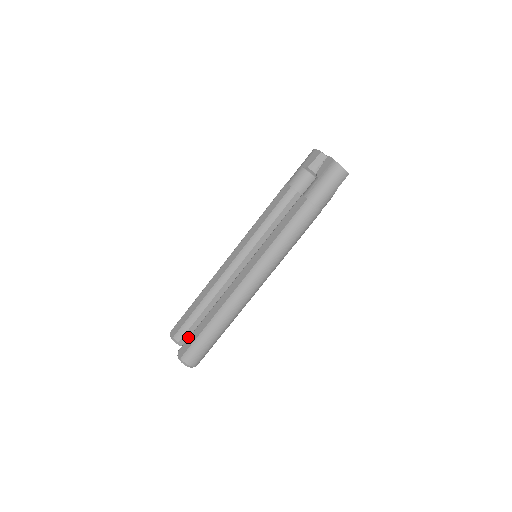
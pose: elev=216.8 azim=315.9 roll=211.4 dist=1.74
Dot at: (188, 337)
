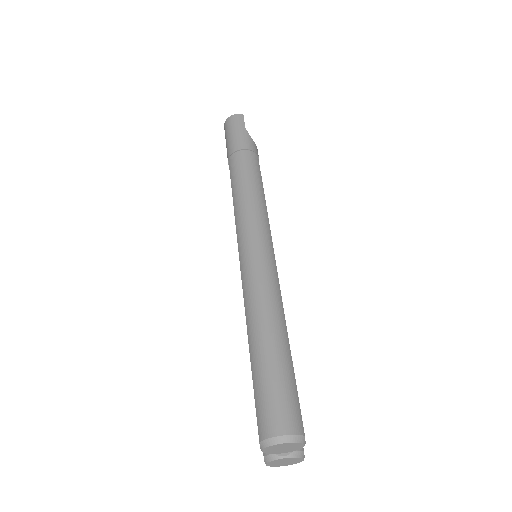
Dot at: occluded
